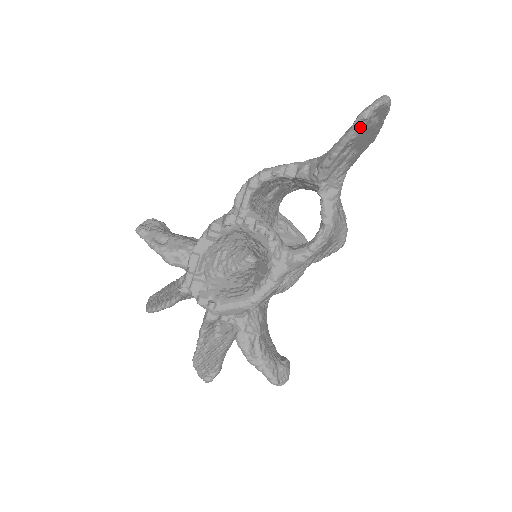
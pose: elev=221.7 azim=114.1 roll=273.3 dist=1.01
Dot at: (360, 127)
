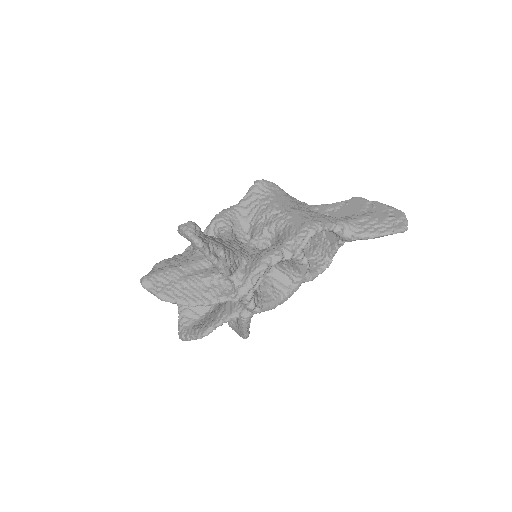
Dot at: (396, 233)
